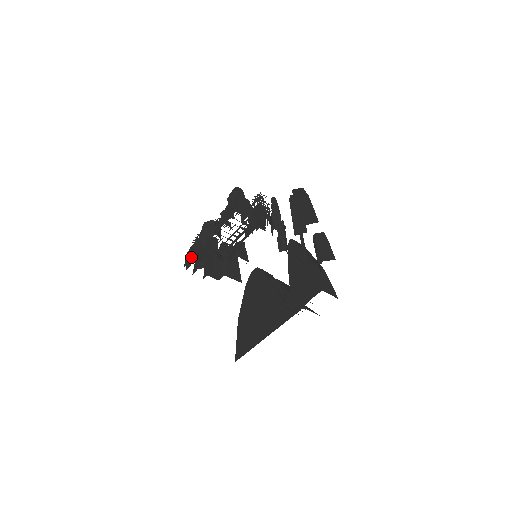
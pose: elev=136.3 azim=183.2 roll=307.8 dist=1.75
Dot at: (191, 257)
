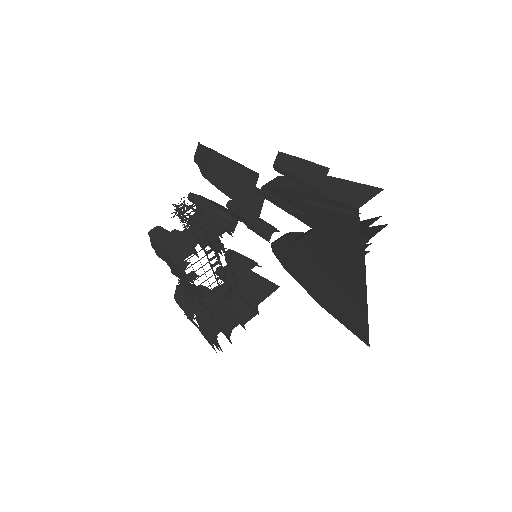
Dot at: (209, 340)
